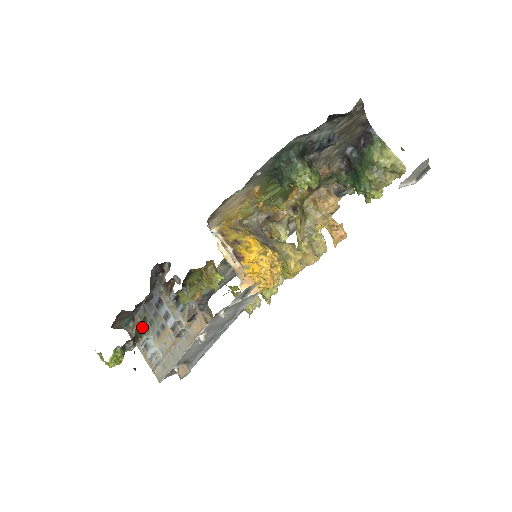
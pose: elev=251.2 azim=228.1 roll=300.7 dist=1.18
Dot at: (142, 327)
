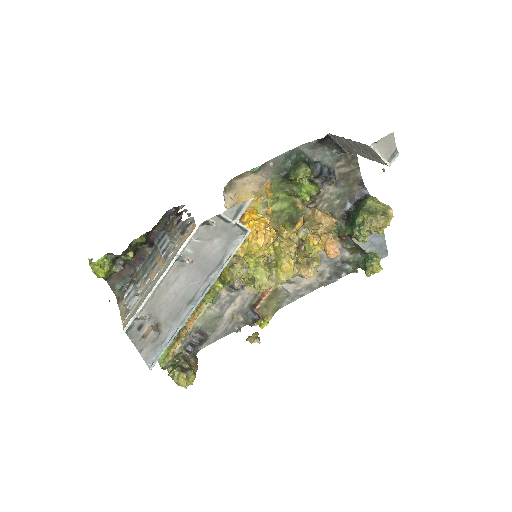
Dot at: (139, 241)
